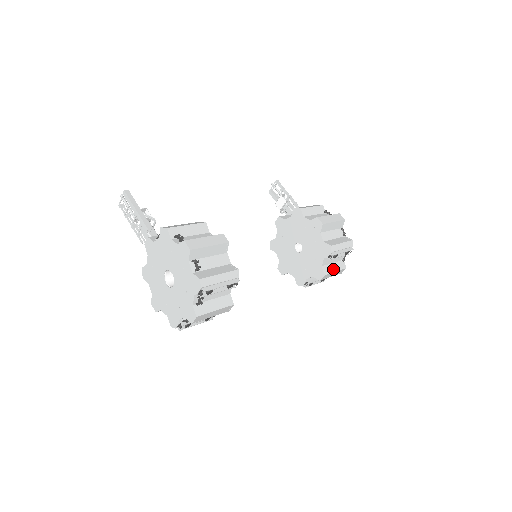
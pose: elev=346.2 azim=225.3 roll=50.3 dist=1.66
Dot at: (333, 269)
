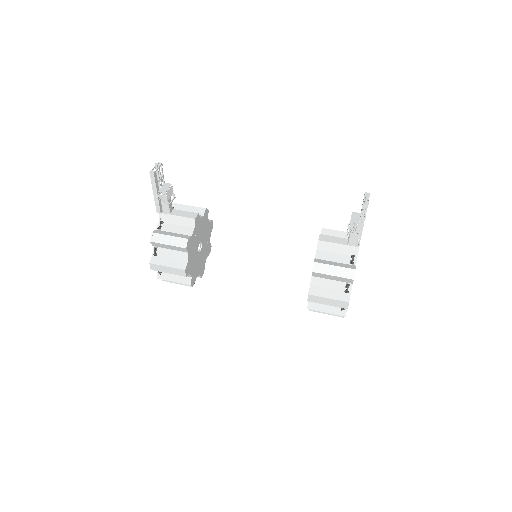
Dot at: occluded
